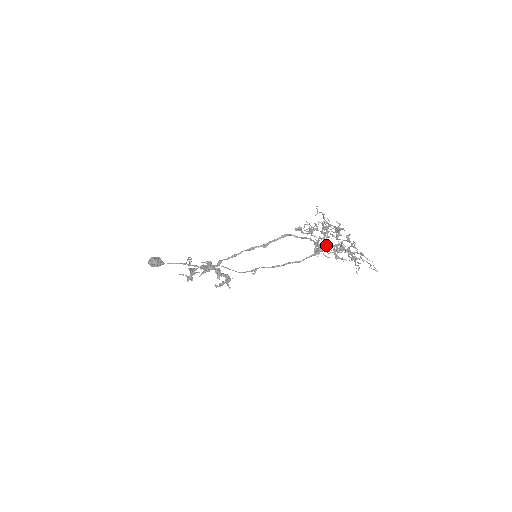
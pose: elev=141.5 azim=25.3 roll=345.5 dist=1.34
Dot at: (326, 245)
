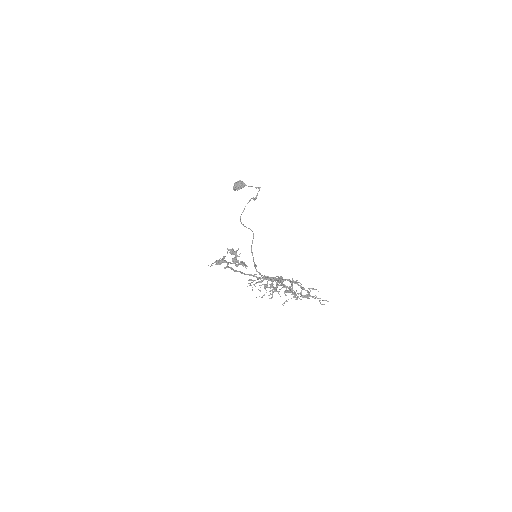
Dot at: (283, 281)
